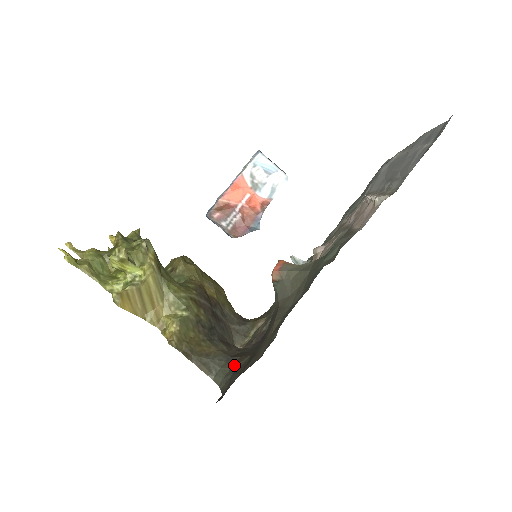
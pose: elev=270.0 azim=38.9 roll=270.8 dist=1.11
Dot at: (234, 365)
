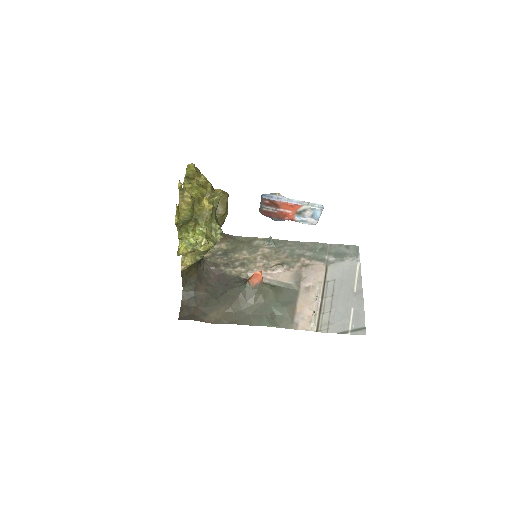
Dot at: (197, 290)
